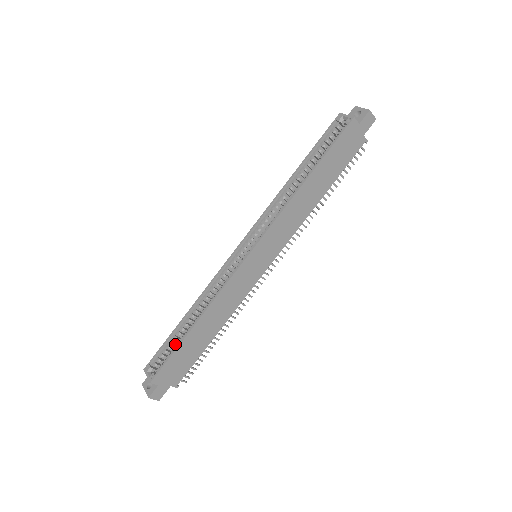
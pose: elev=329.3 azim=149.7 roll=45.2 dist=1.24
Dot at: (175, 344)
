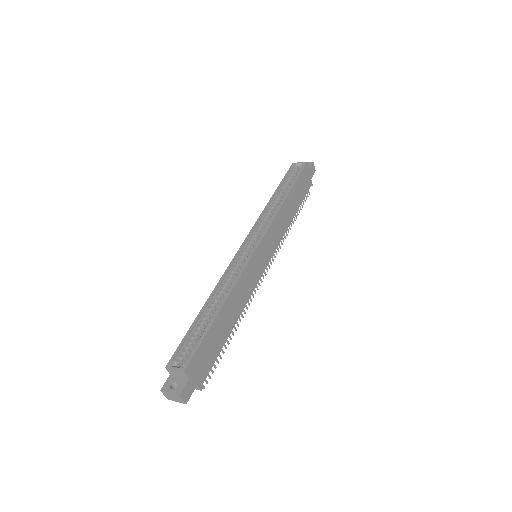
Dot at: (198, 335)
